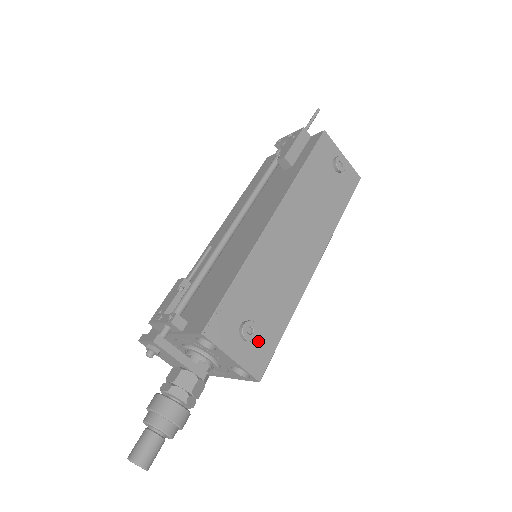
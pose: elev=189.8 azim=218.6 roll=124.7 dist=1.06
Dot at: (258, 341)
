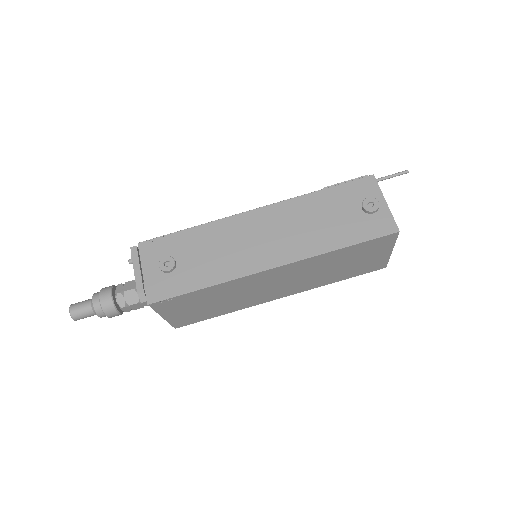
Dot at: (170, 278)
